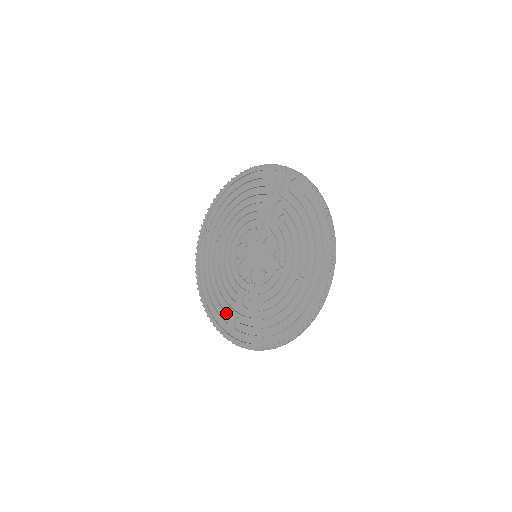
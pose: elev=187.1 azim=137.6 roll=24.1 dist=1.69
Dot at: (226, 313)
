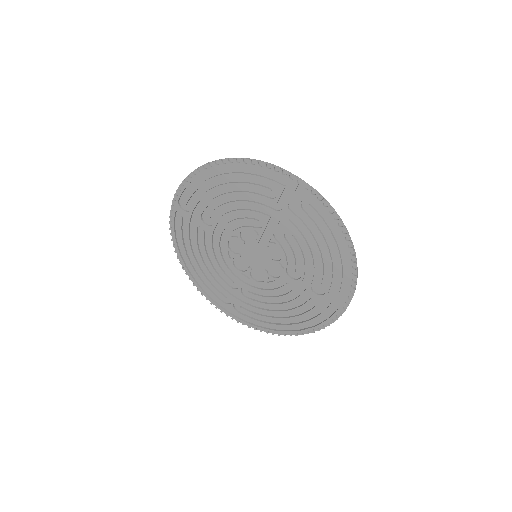
Dot at: (222, 295)
